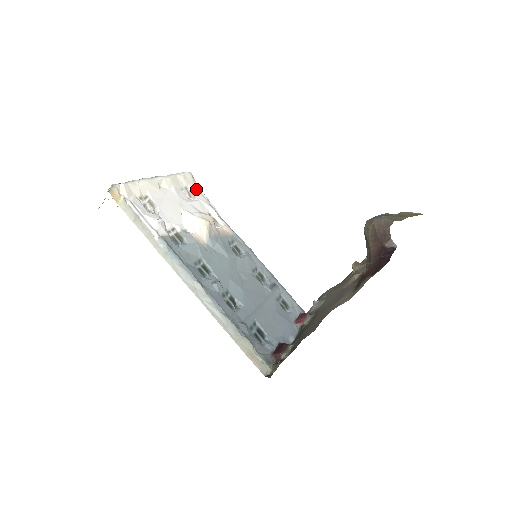
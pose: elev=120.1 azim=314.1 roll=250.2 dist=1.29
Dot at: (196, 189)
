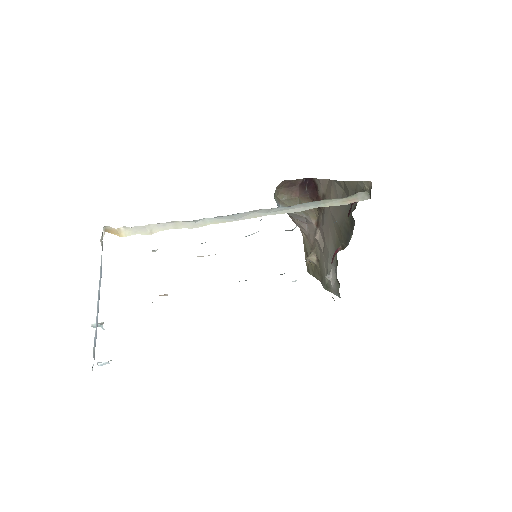
Dot at: occluded
